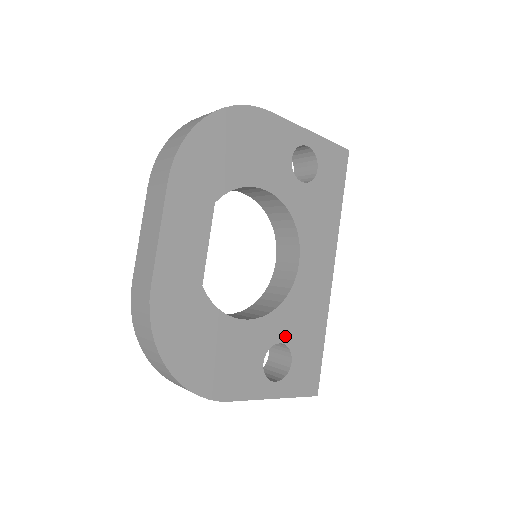
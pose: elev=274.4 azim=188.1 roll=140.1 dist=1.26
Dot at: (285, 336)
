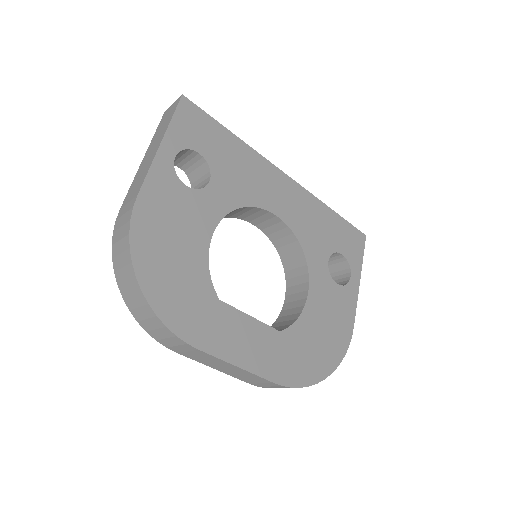
Dot at: (324, 254)
